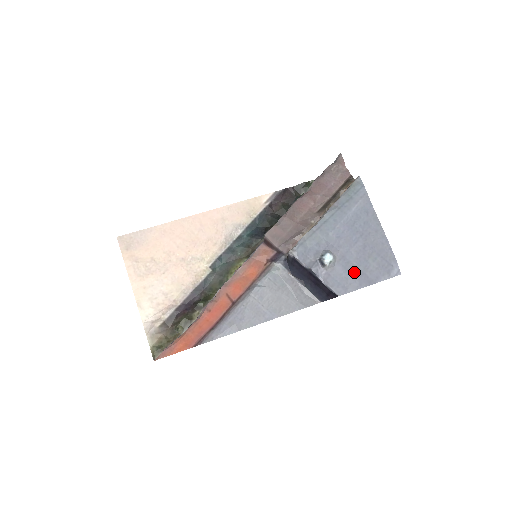
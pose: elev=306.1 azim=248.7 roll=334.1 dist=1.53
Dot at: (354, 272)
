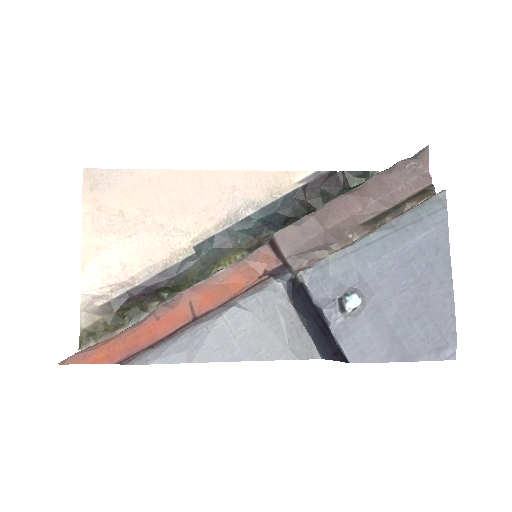
Dot at: (385, 334)
